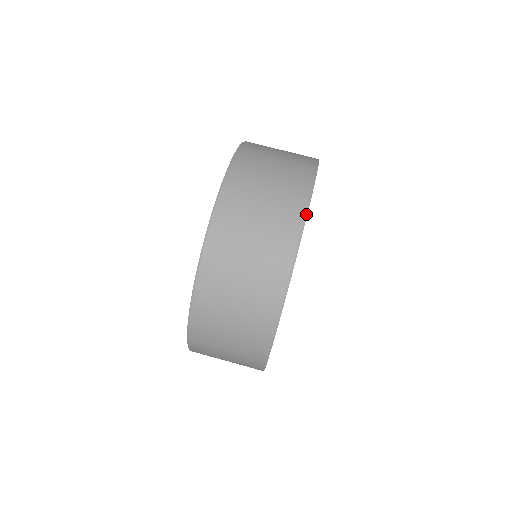
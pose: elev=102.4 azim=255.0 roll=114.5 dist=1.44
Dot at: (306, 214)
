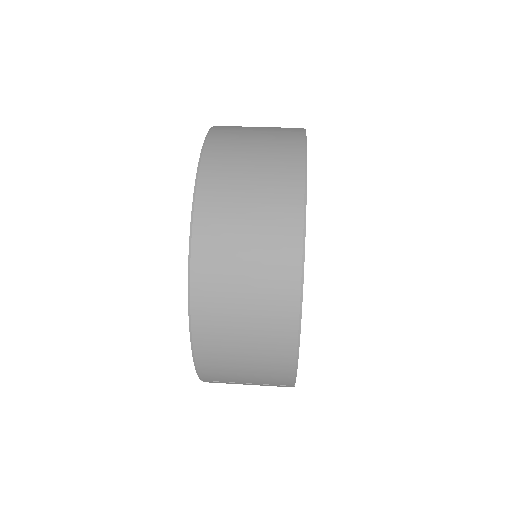
Dot at: occluded
